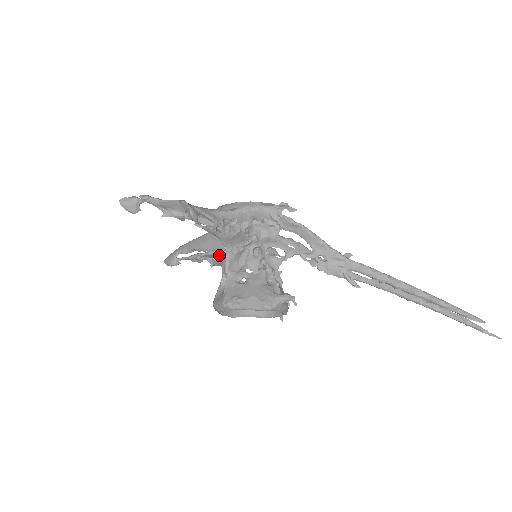
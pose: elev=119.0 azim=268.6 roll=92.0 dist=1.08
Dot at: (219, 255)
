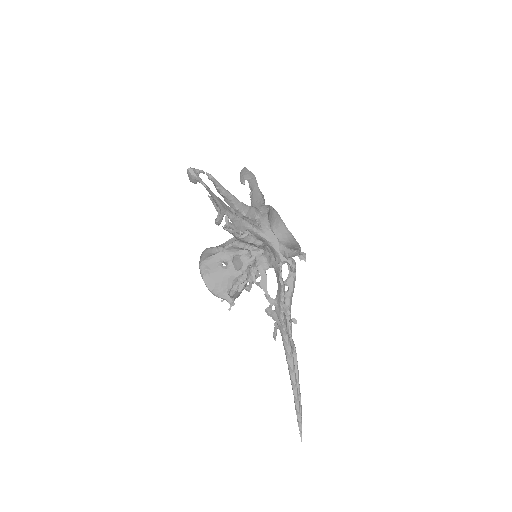
Dot at: occluded
